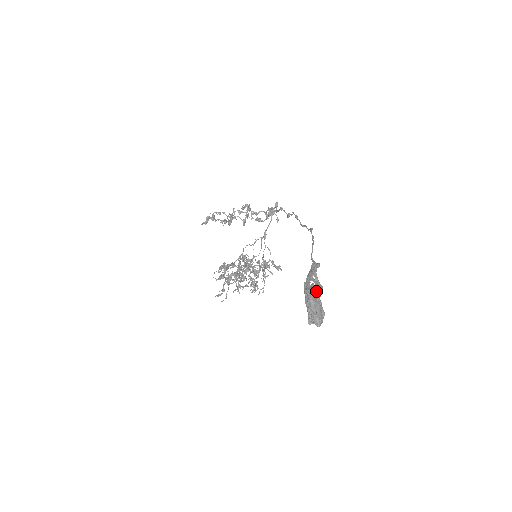
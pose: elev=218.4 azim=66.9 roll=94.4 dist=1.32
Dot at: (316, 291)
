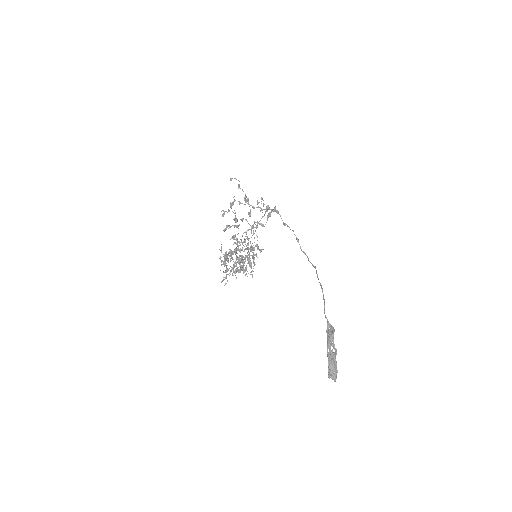
Dot at: (335, 356)
